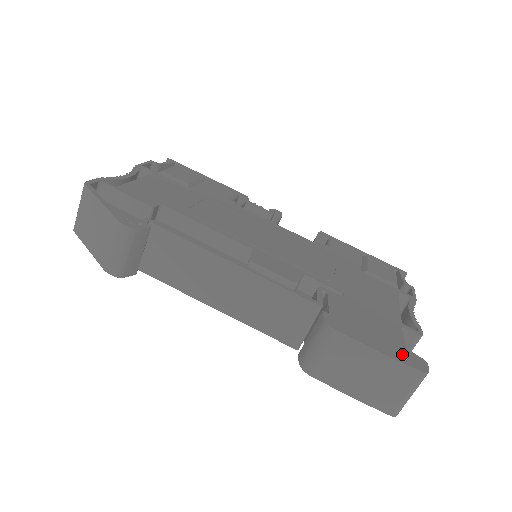
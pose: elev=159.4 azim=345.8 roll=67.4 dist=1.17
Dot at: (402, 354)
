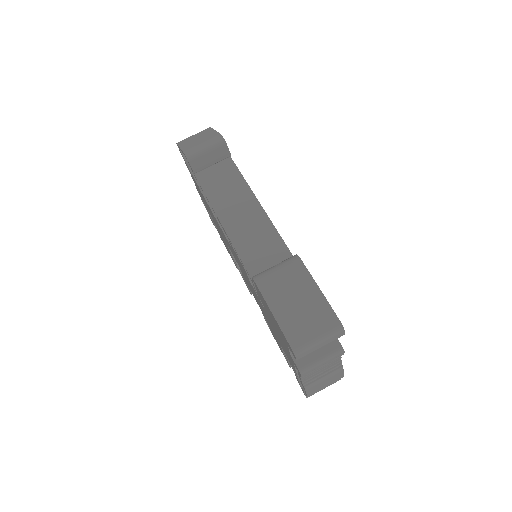
Dot at: occluded
